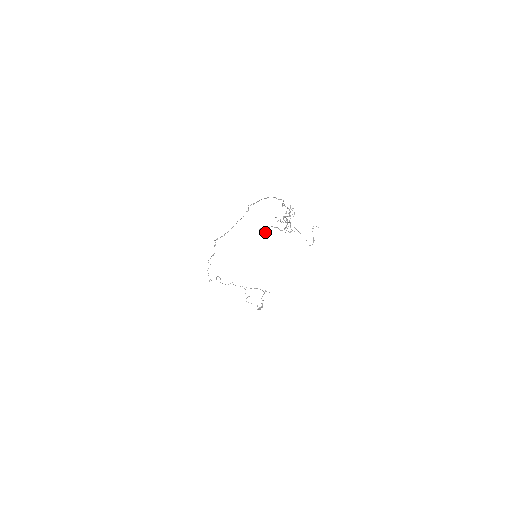
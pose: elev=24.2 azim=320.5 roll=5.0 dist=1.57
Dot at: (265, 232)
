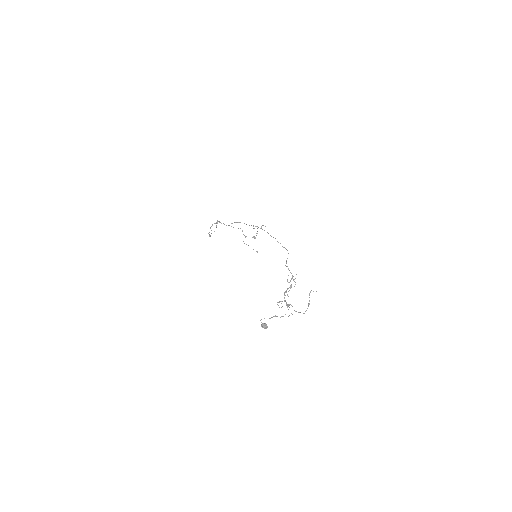
Dot at: (266, 328)
